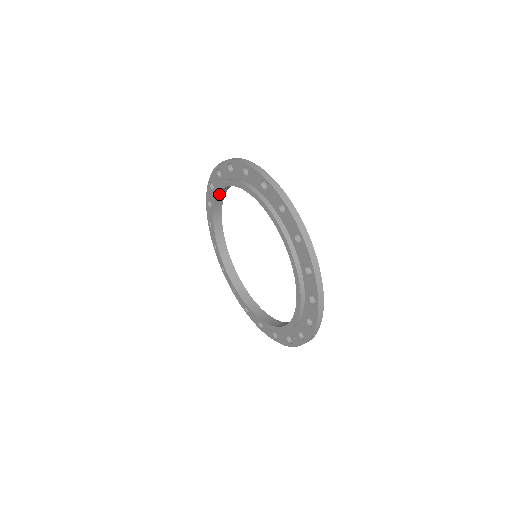
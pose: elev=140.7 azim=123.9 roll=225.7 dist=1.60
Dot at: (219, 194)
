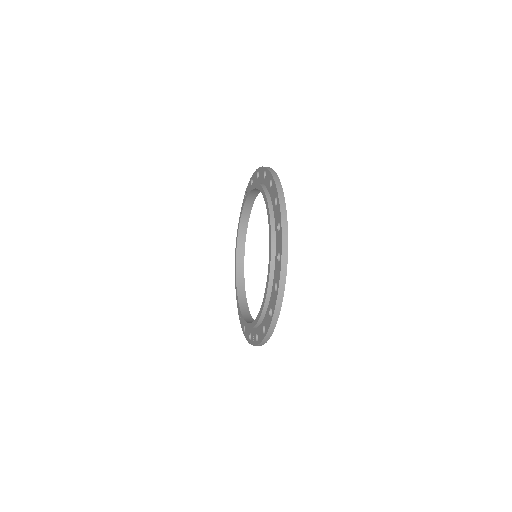
Dot at: (252, 192)
